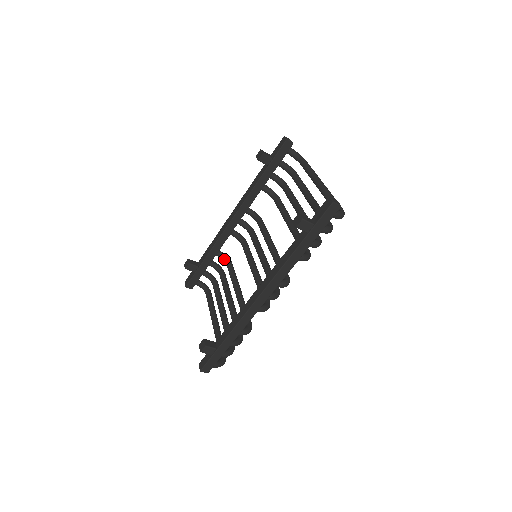
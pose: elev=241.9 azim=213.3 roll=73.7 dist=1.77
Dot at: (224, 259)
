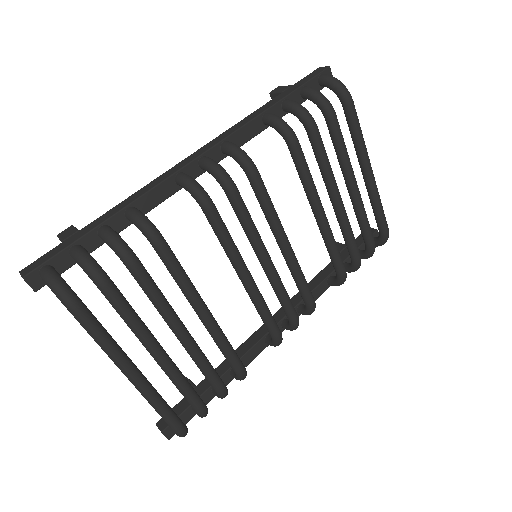
Dot at: occluded
